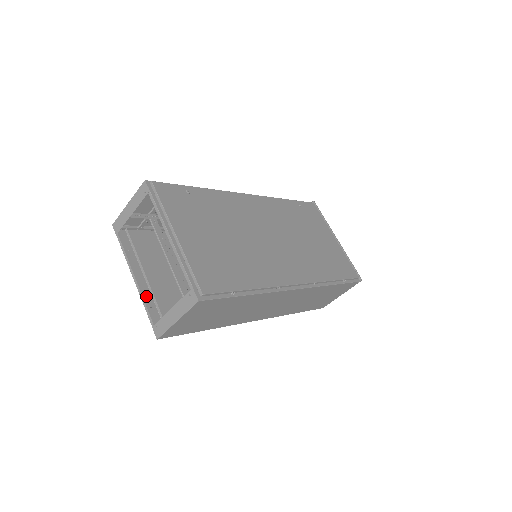
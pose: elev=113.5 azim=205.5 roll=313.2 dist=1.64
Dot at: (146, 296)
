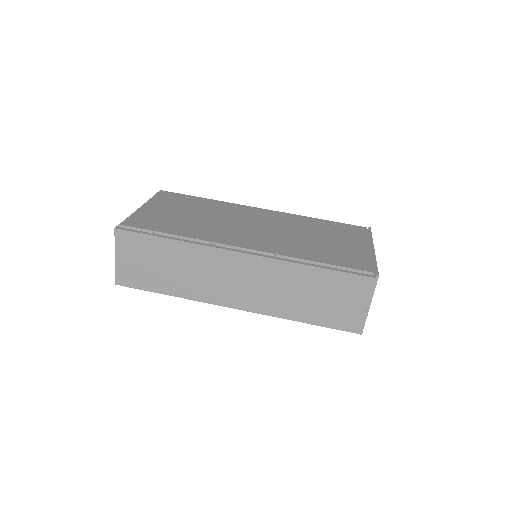
Dot at: occluded
